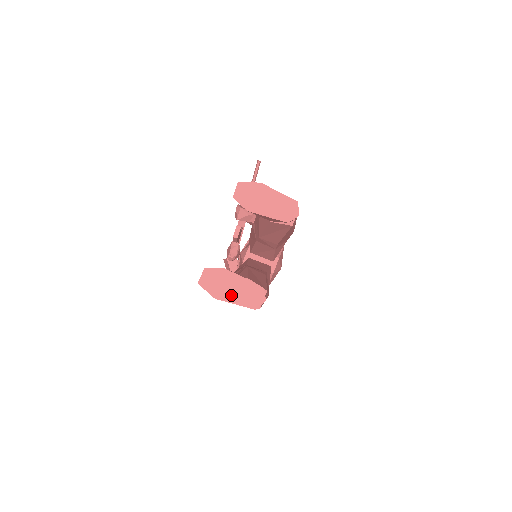
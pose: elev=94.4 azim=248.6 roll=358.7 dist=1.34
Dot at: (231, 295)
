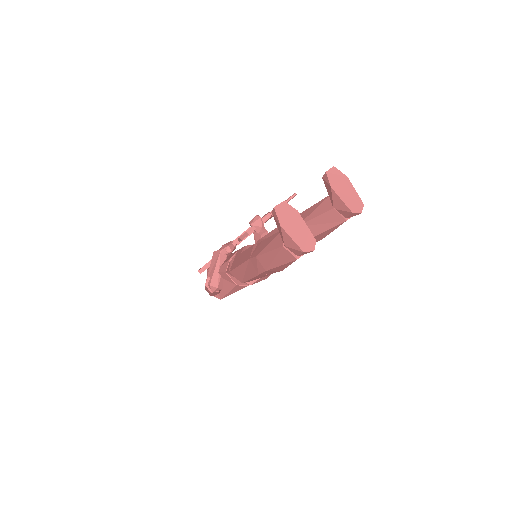
Dot at: (292, 231)
